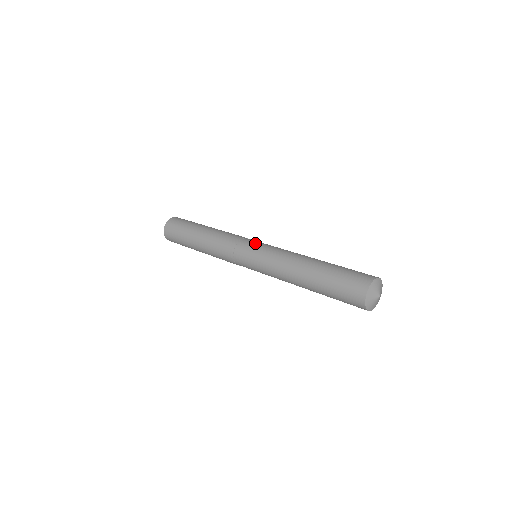
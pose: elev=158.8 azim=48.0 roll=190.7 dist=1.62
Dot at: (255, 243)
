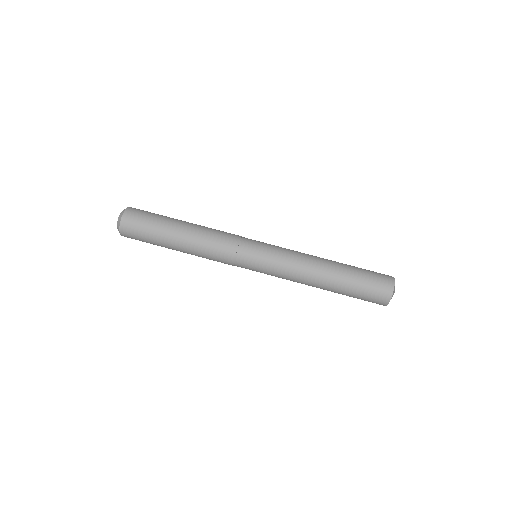
Dot at: (254, 266)
